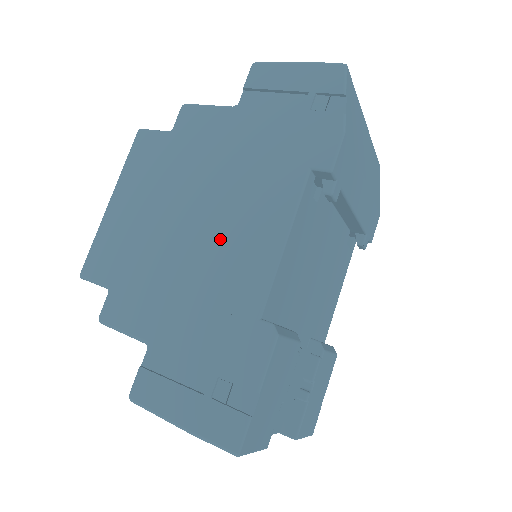
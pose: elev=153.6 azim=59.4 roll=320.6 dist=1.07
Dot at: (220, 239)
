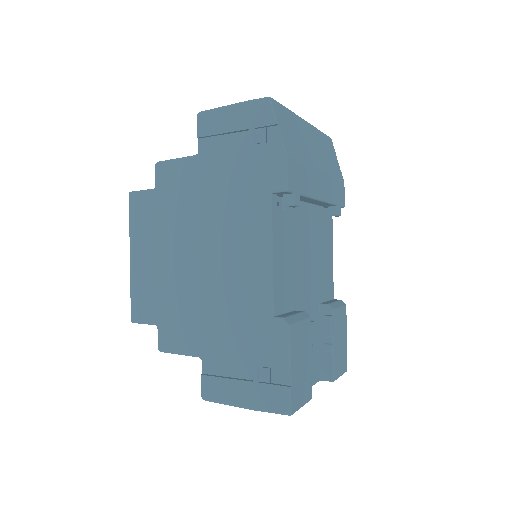
Dot at: (224, 266)
